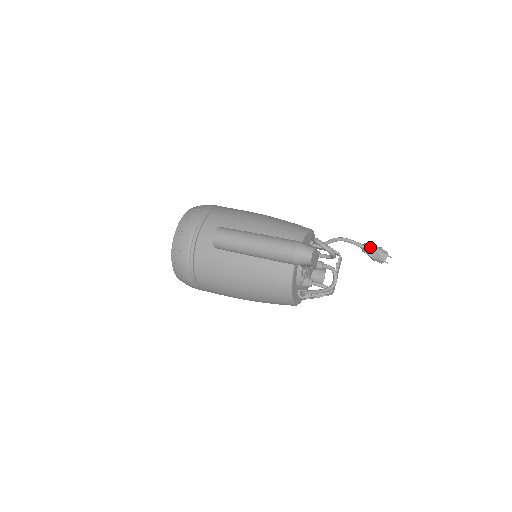
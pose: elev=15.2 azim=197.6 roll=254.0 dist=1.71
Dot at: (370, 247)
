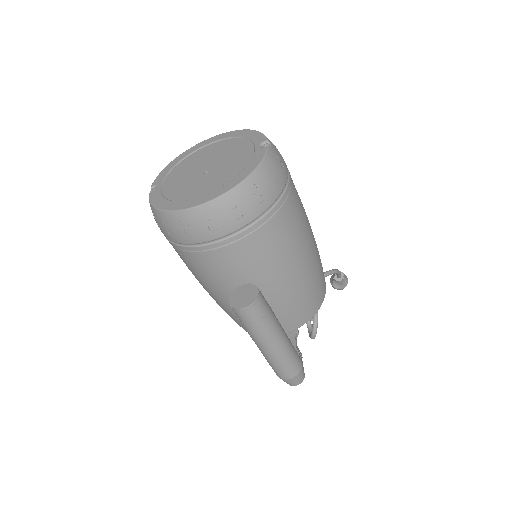
Dot at: (342, 282)
